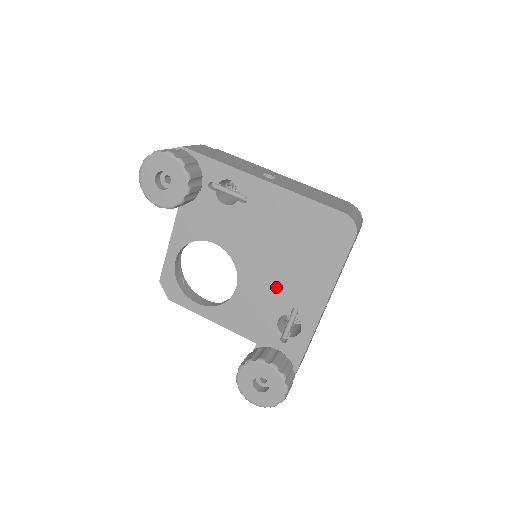
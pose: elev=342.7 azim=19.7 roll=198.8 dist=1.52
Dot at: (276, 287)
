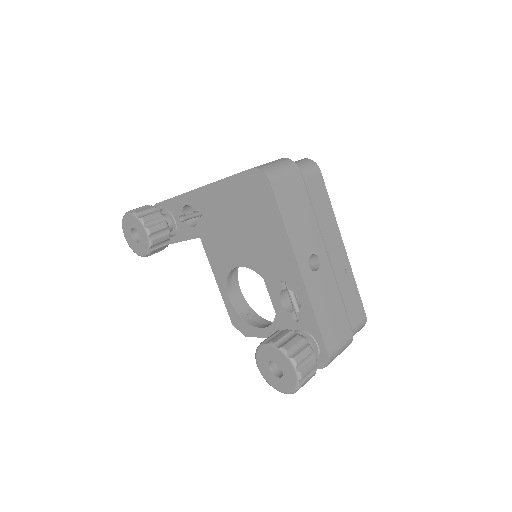
Dot at: occluded
